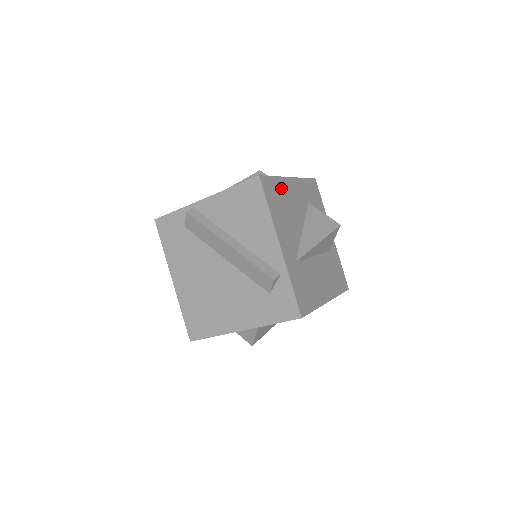
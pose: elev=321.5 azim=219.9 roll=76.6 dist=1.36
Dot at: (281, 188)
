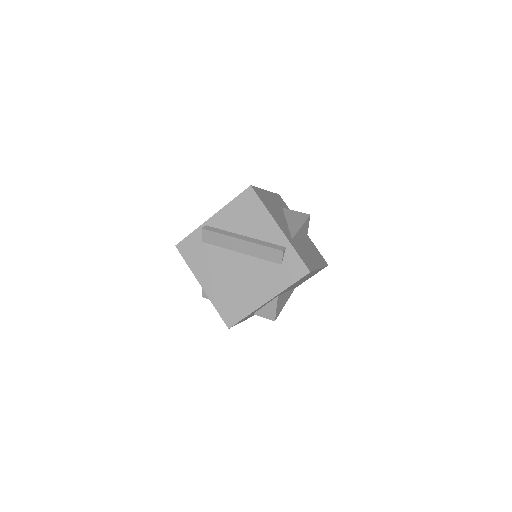
Dot at: (264, 195)
